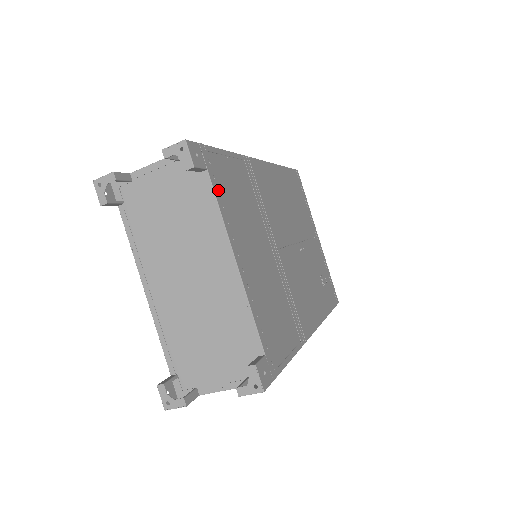
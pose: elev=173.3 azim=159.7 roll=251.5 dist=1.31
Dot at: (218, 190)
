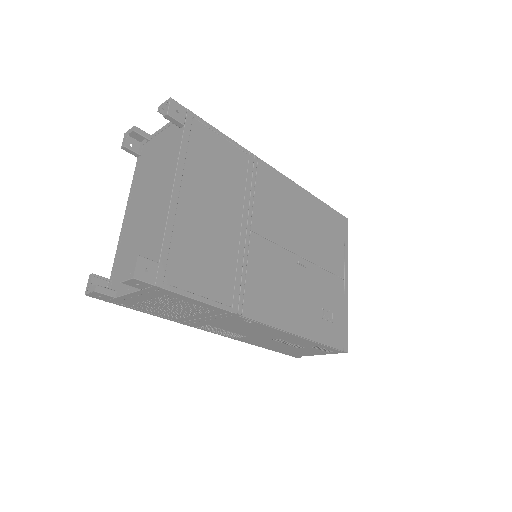
Dot at: (189, 143)
